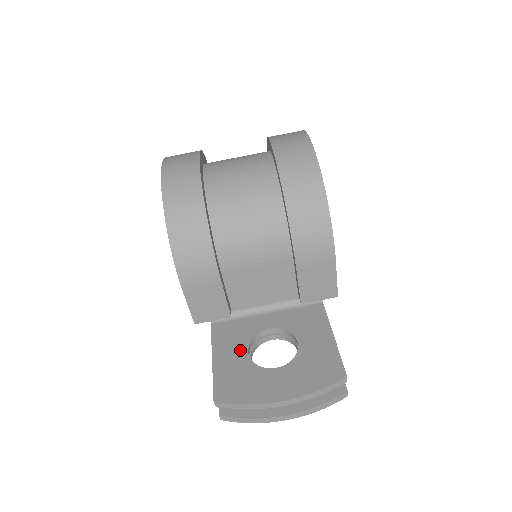
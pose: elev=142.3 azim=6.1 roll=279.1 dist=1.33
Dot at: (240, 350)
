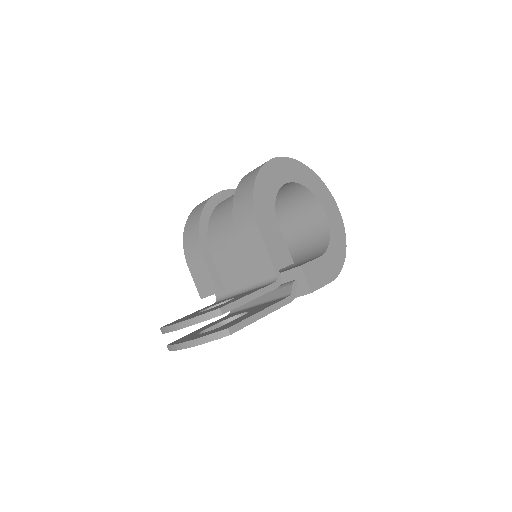
Dot at: occluded
